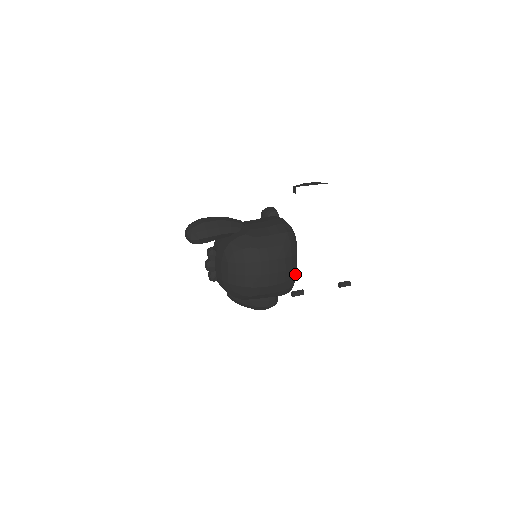
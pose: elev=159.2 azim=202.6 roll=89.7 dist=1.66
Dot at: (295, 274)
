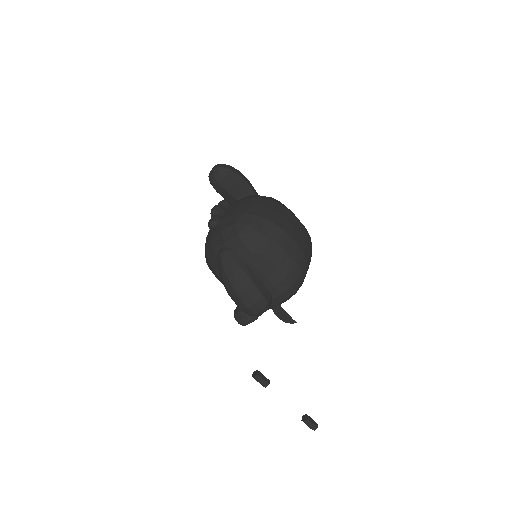
Dot at: (308, 268)
